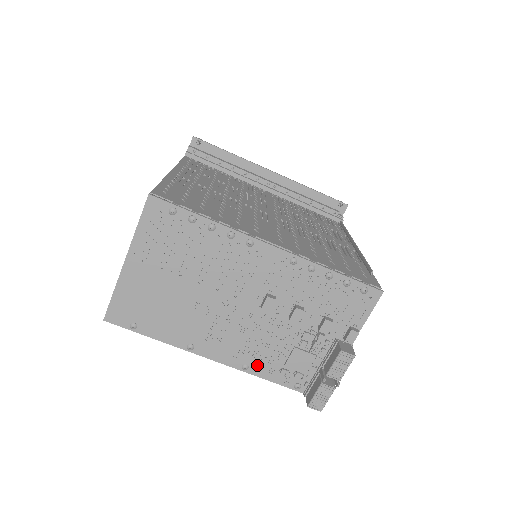
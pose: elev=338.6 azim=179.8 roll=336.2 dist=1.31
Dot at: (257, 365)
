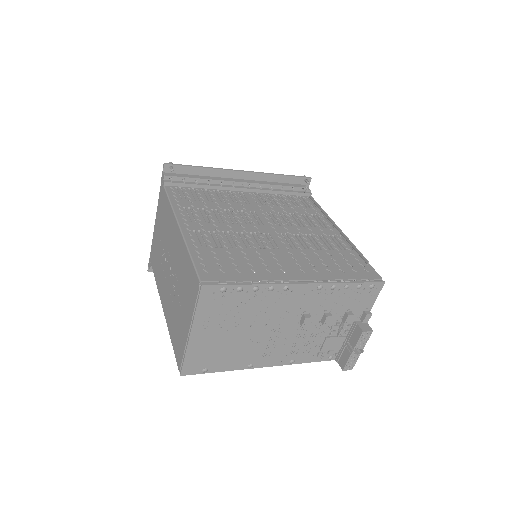
Dot at: (300, 357)
